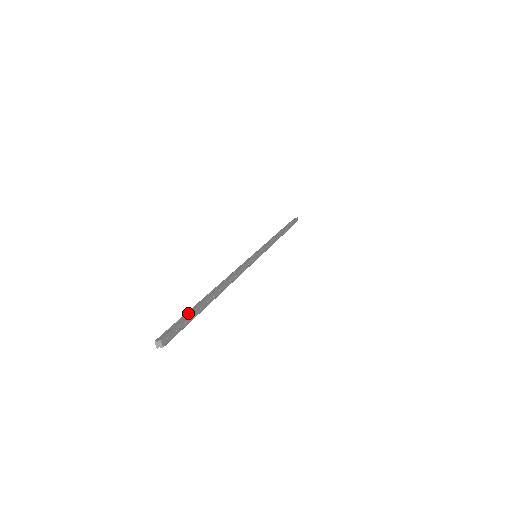
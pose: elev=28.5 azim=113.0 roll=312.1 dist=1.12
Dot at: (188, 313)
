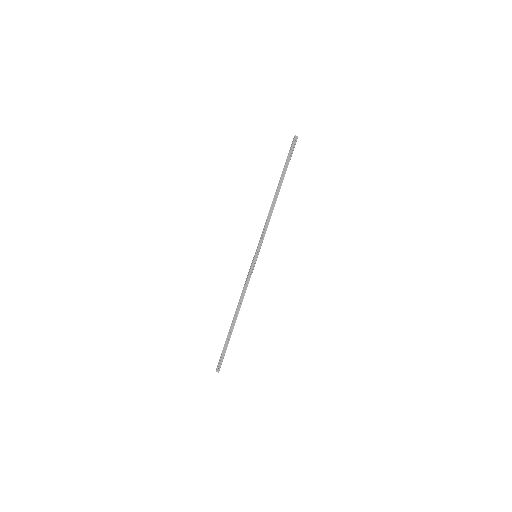
Dot at: (224, 346)
